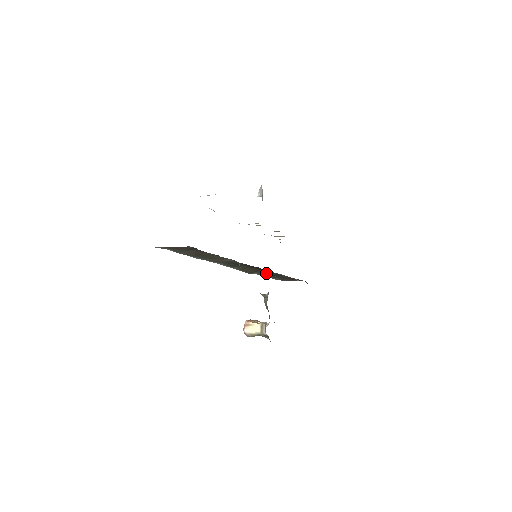
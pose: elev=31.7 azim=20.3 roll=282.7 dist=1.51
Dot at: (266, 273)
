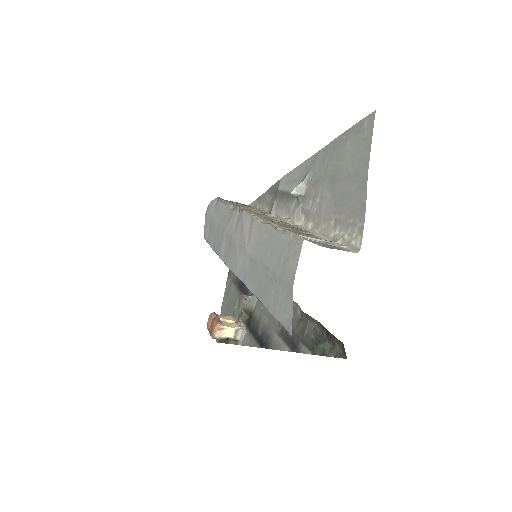
Dot at: occluded
